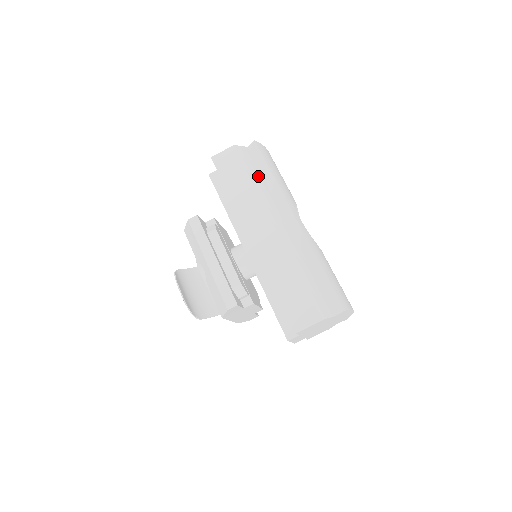
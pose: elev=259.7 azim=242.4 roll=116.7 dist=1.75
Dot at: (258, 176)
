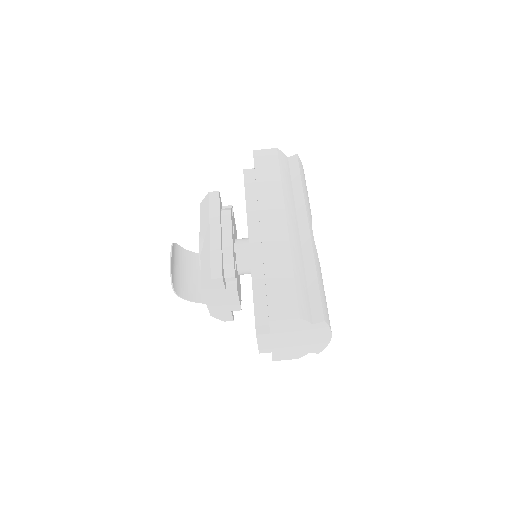
Dot at: (288, 181)
